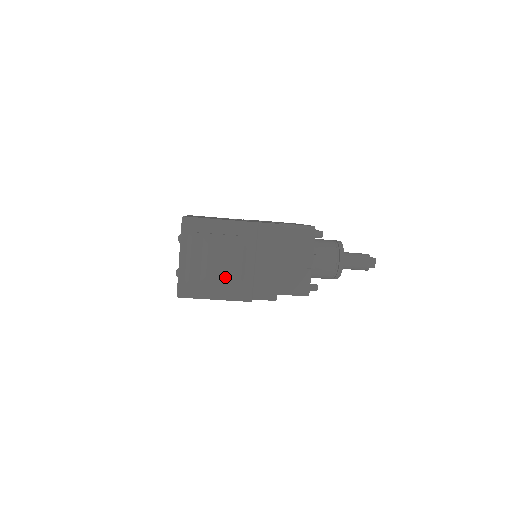
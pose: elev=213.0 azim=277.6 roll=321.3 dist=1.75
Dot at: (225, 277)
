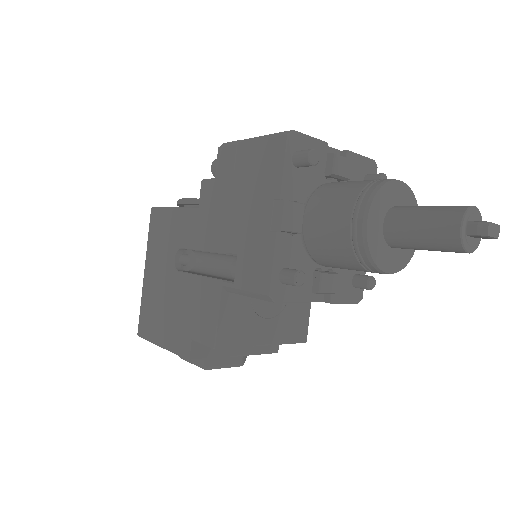
Dot at: occluded
